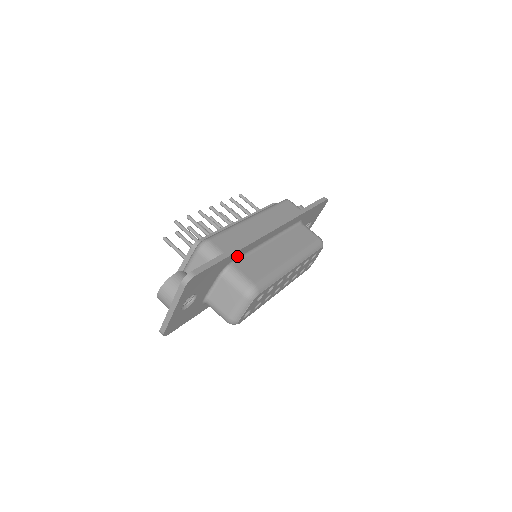
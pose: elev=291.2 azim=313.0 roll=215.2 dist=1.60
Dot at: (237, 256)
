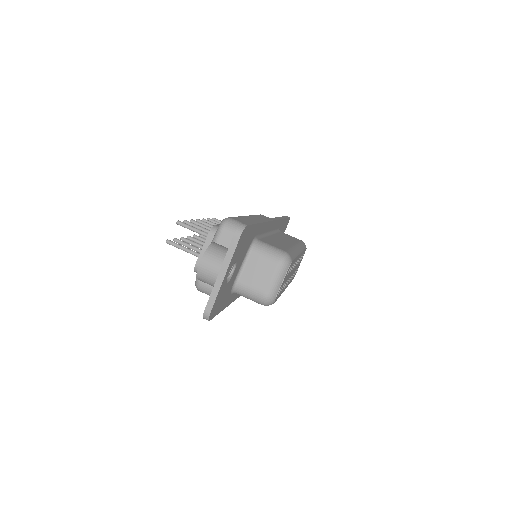
Dot at: (259, 232)
